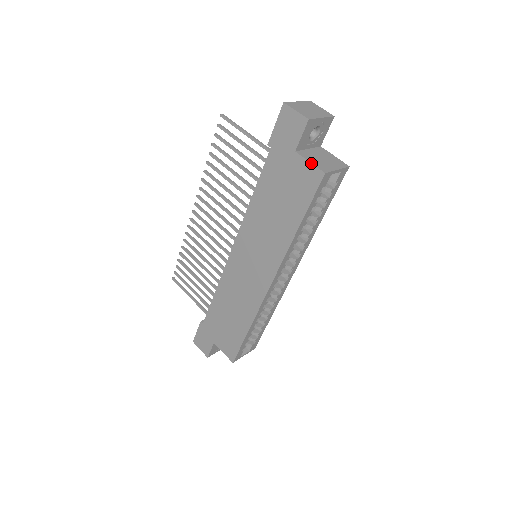
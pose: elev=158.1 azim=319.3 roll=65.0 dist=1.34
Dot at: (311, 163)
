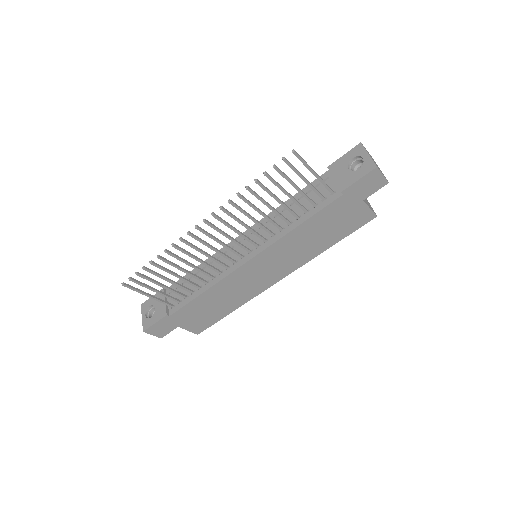
Dot at: (371, 209)
